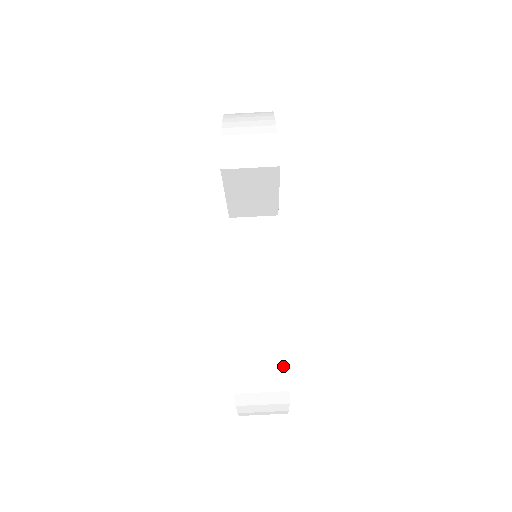
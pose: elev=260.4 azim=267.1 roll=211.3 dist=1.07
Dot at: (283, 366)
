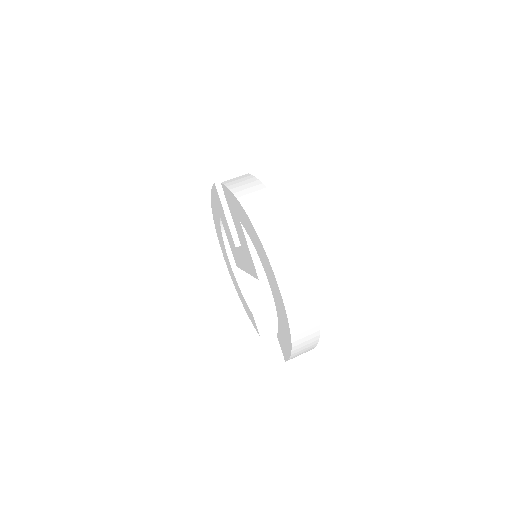
Dot at: (280, 215)
